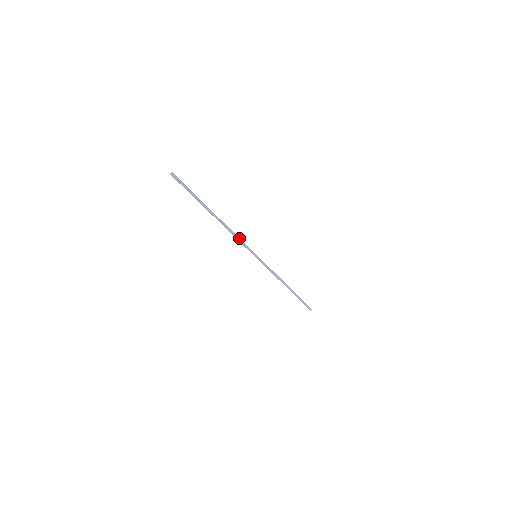
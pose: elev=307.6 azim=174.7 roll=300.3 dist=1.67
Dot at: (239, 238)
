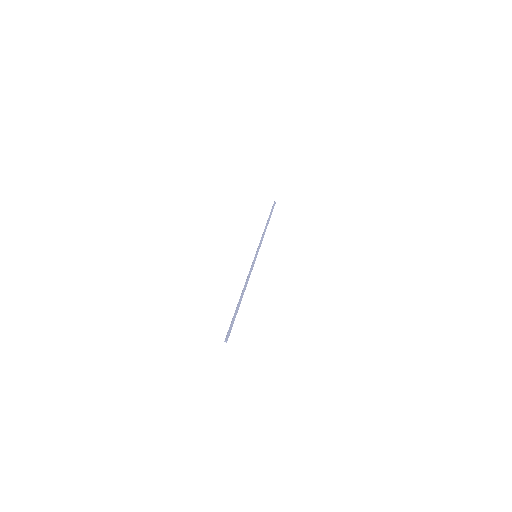
Dot at: (249, 273)
